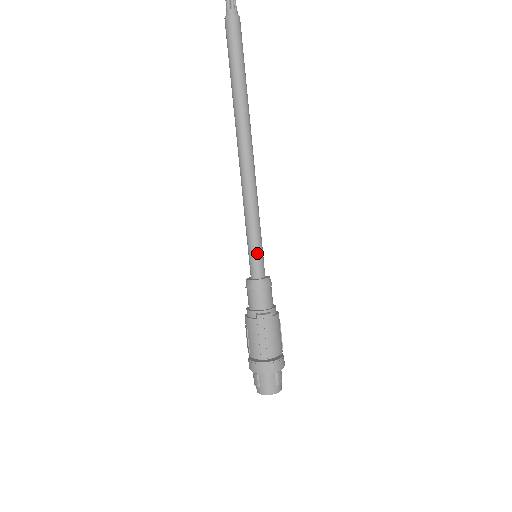
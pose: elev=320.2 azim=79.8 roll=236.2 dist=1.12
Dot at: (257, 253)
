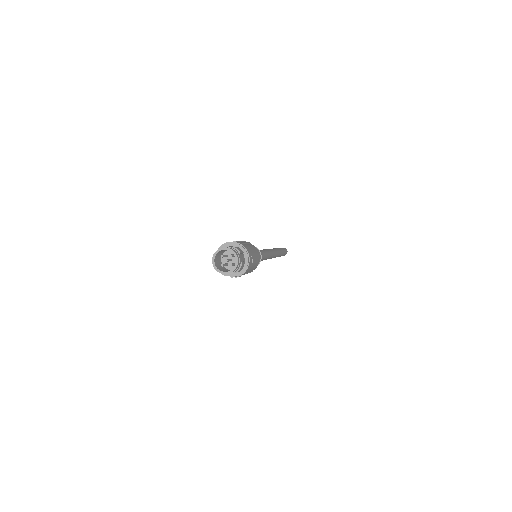
Dot at: occluded
